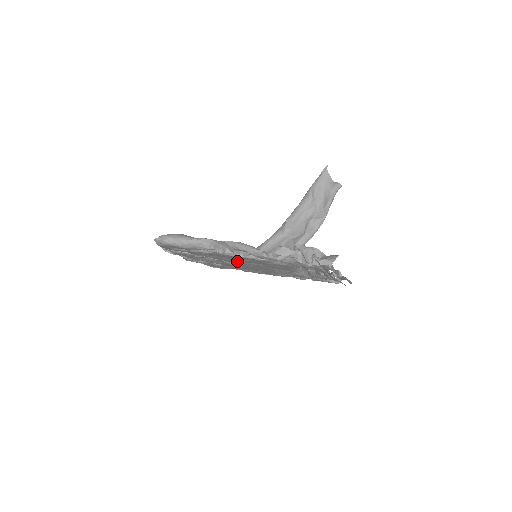
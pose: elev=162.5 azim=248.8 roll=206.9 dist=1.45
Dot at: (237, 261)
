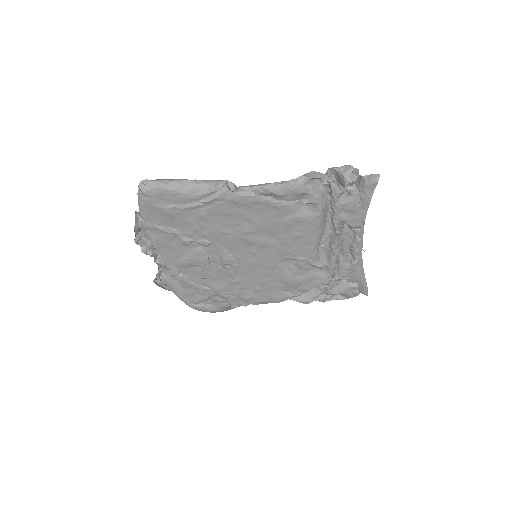
Dot at: (242, 233)
